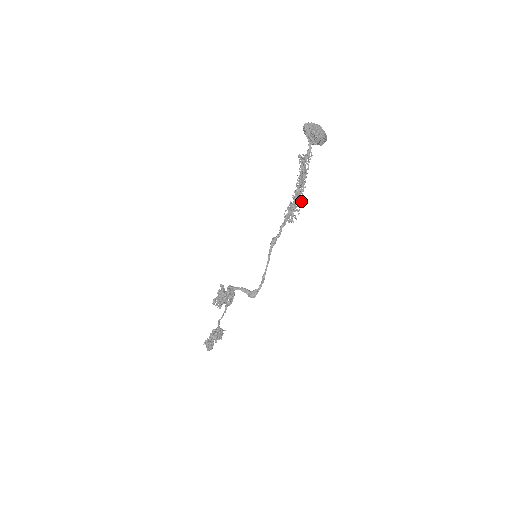
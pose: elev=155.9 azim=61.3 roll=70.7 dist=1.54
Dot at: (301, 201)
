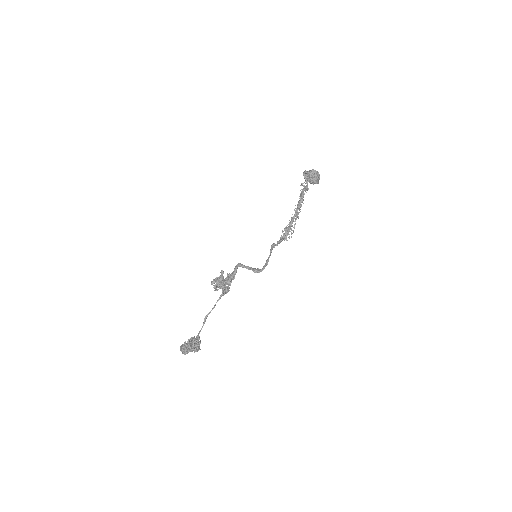
Dot at: (294, 227)
